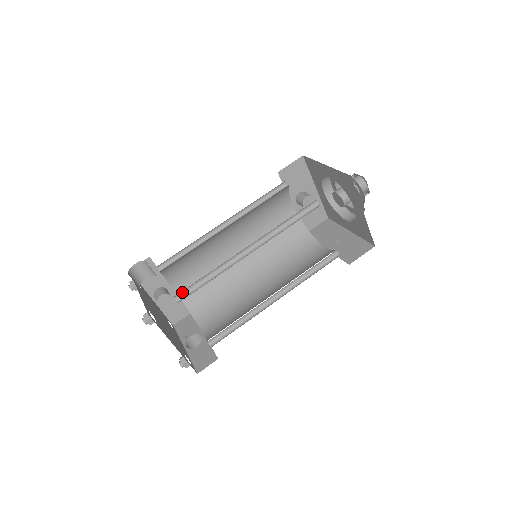
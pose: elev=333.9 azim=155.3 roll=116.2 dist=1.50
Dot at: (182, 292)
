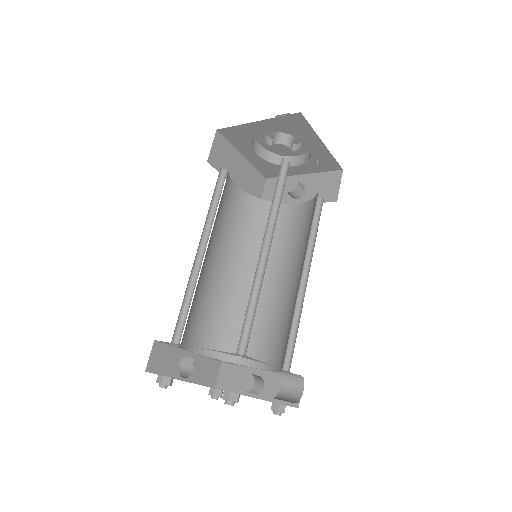
Dot at: (180, 335)
